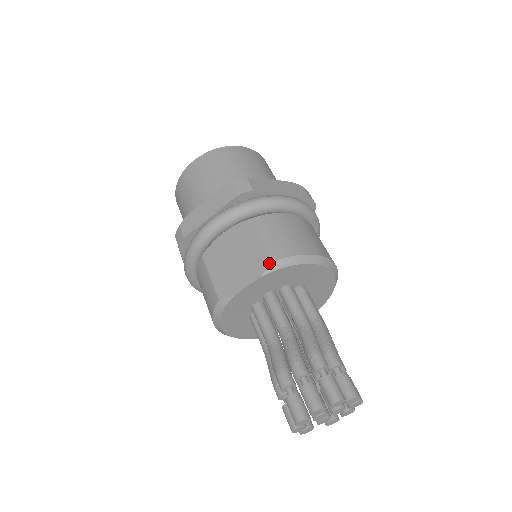
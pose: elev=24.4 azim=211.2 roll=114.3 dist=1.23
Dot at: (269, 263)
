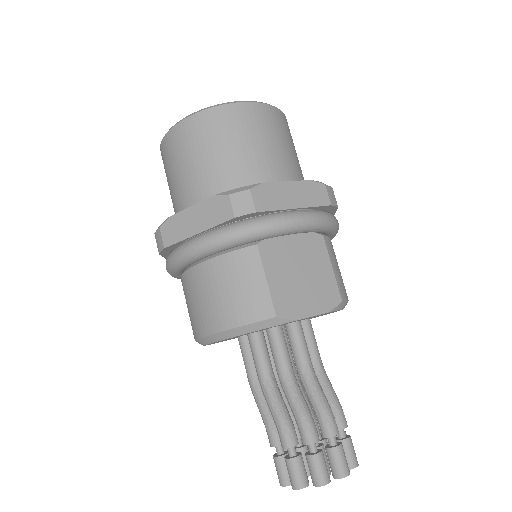
Dot at: (339, 301)
